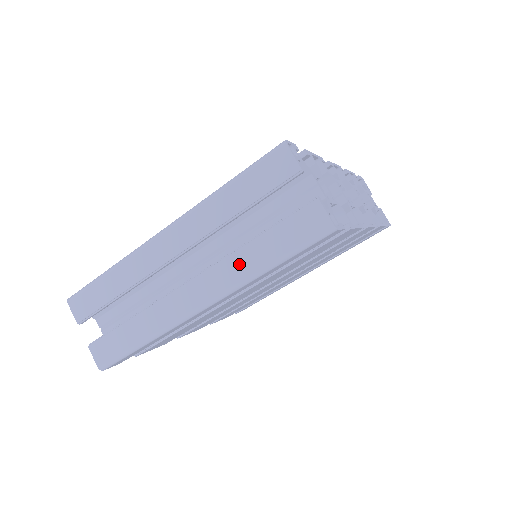
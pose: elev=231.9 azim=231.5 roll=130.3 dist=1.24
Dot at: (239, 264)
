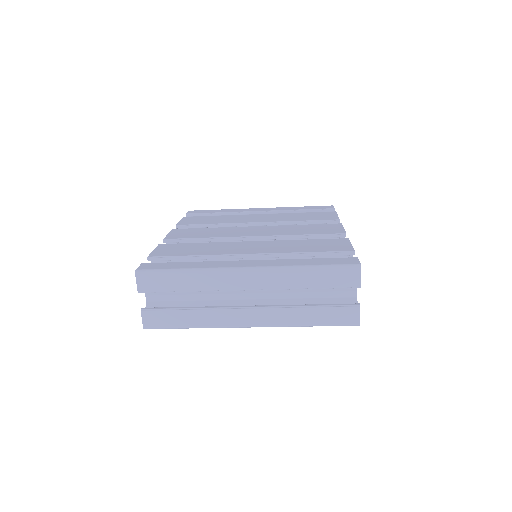
Dot at: (291, 316)
